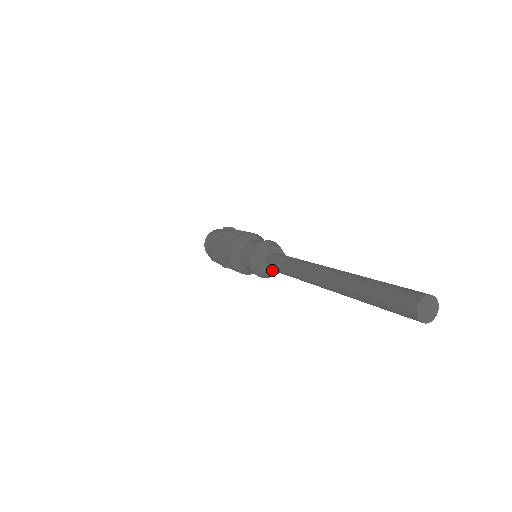
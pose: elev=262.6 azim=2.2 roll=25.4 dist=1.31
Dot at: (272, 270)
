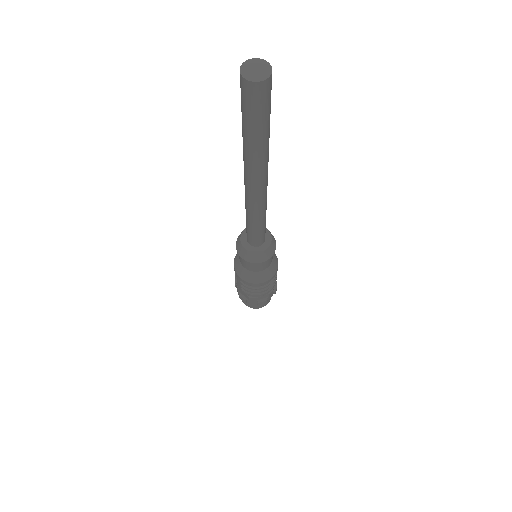
Dot at: (259, 247)
